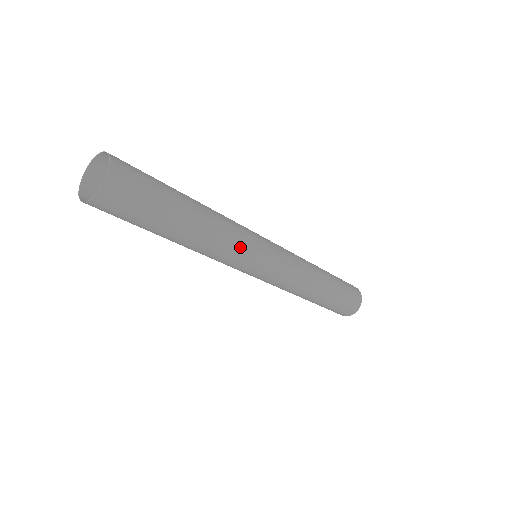
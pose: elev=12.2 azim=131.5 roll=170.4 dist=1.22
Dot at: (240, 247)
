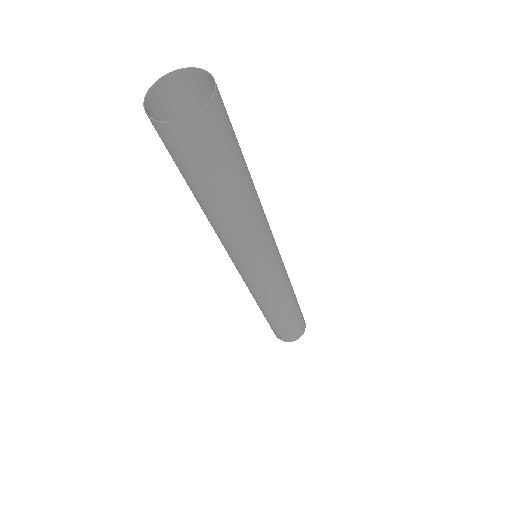
Dot at: (265, 240)
